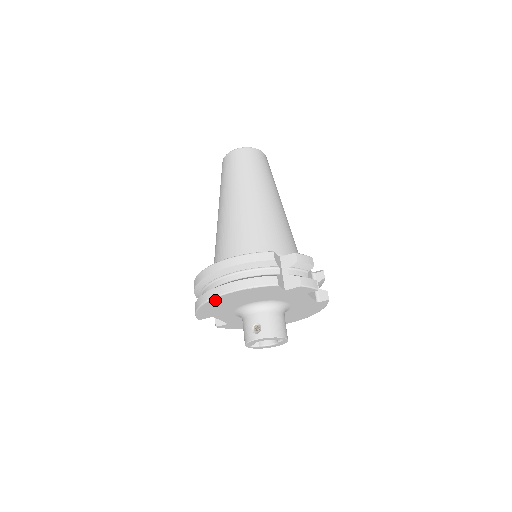
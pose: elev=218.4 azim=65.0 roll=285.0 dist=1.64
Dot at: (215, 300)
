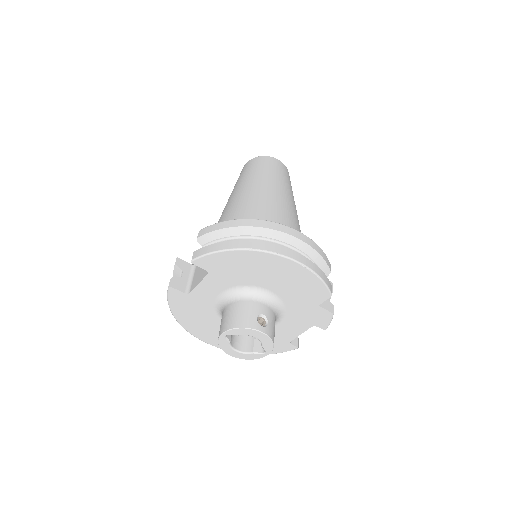
Dot at: (270, 257)
